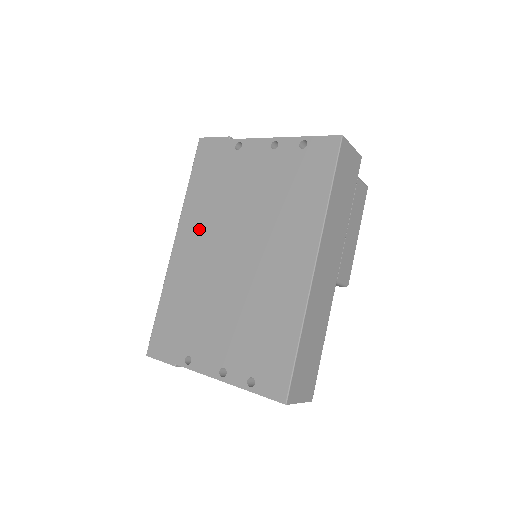
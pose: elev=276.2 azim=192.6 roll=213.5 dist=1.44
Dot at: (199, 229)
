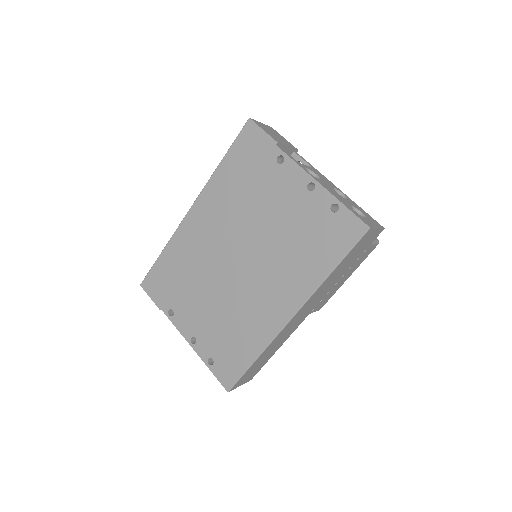
Dot at: (216, 213)
